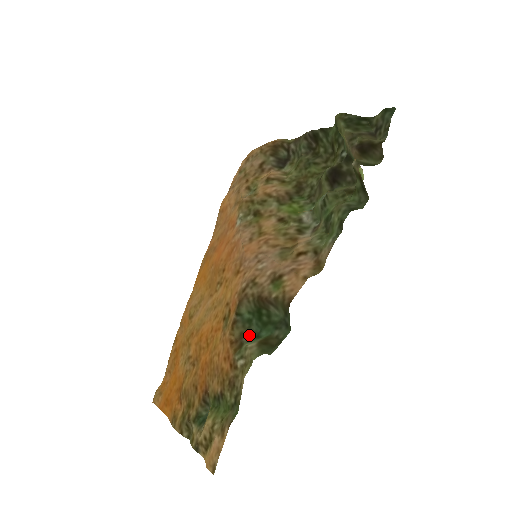
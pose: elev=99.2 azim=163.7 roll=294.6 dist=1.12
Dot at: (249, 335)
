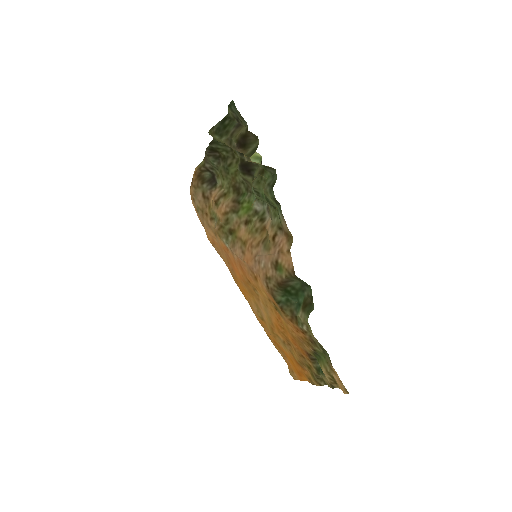
Dot at: (295, 308)
